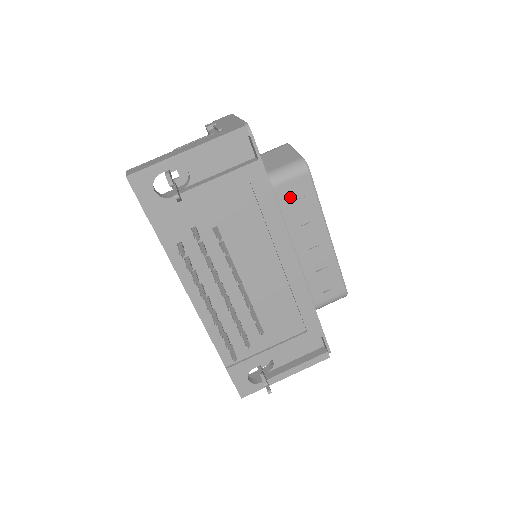
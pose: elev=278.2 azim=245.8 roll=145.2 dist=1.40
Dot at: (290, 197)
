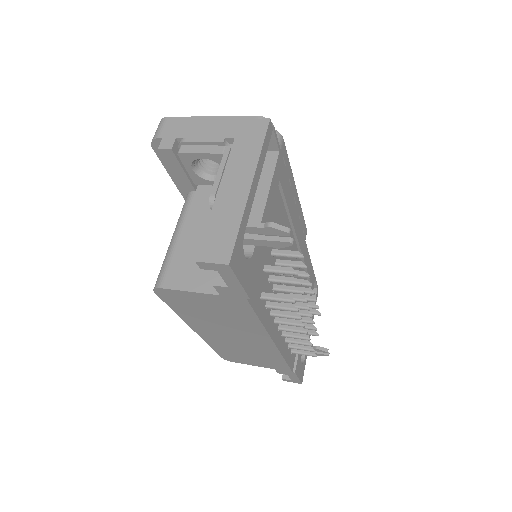
Dot at: occluded
